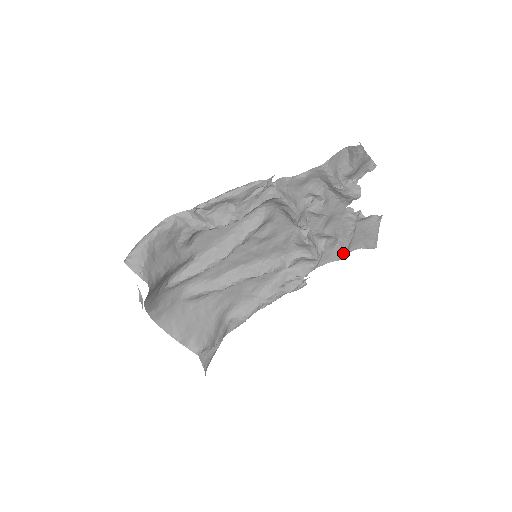
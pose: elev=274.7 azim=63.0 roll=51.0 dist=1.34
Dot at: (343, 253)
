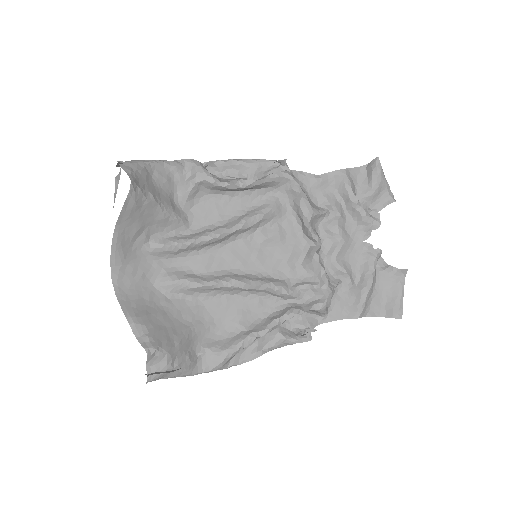
Dot at: (360, 307)
